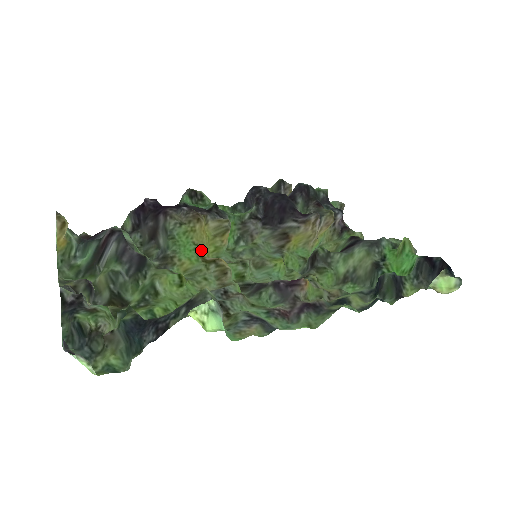
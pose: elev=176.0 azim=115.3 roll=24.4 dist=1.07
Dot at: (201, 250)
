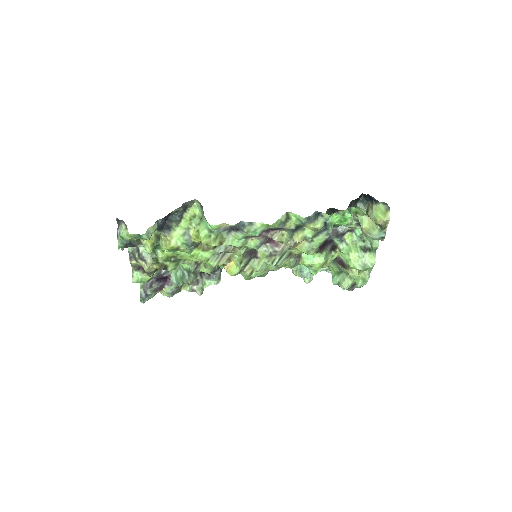
Dot at: occluded
